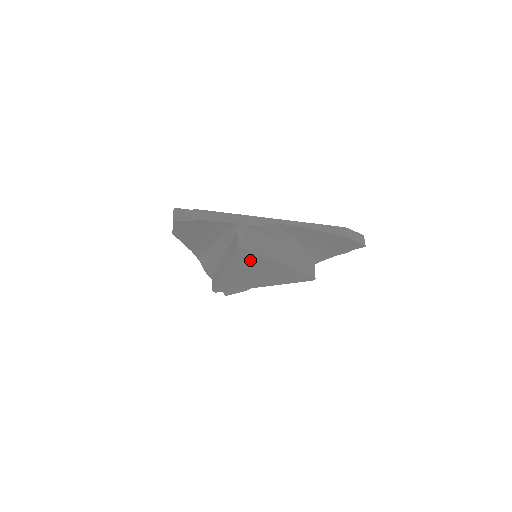
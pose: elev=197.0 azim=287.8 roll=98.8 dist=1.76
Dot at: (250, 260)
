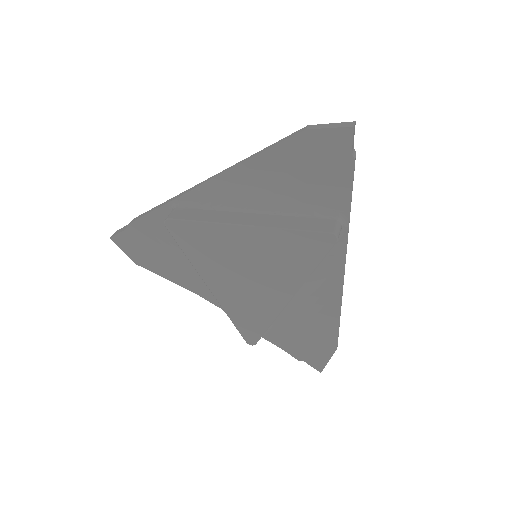
Dot at: (202, 242)
